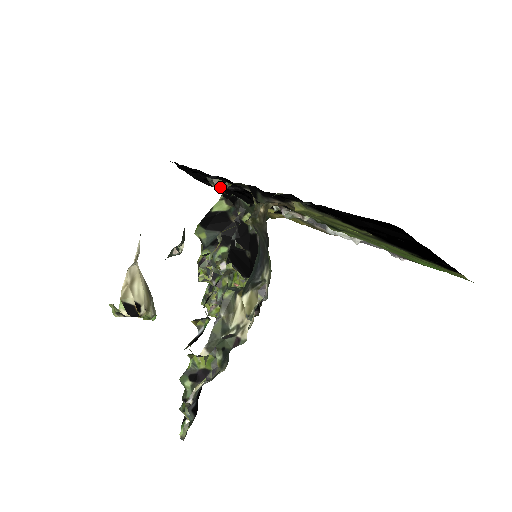
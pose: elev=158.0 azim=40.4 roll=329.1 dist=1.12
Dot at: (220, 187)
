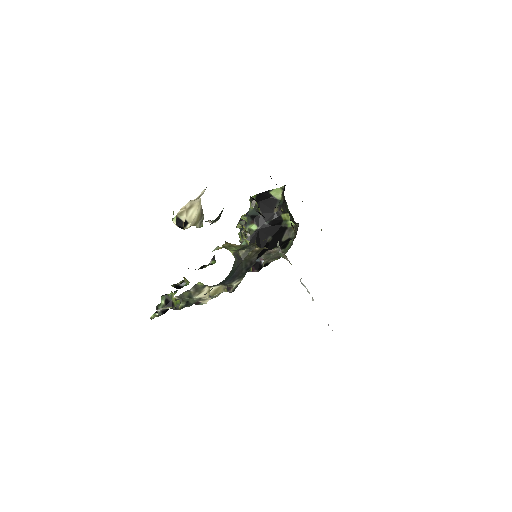
Dot at: (254, 208)
